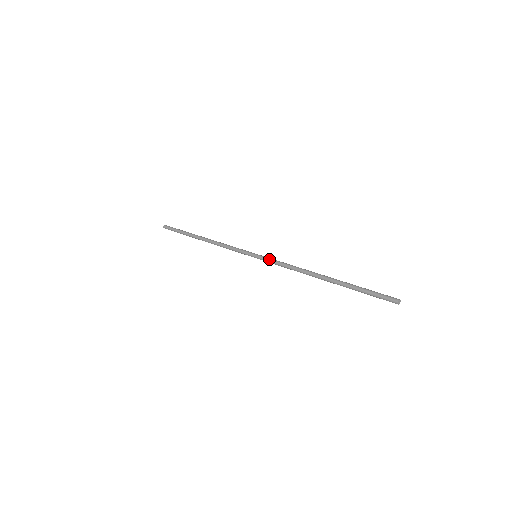
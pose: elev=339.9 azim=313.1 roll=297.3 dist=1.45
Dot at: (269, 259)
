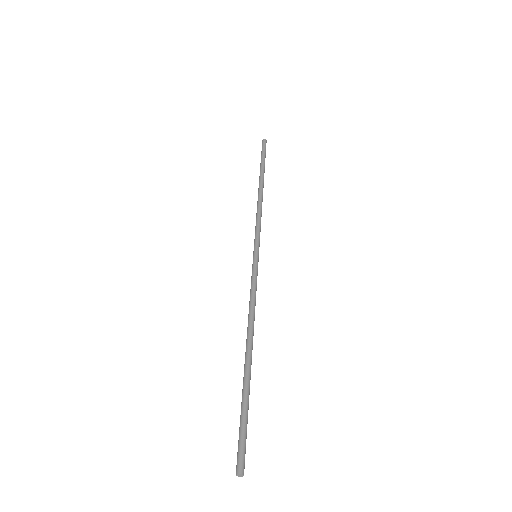
Dot at: (255, 273)
